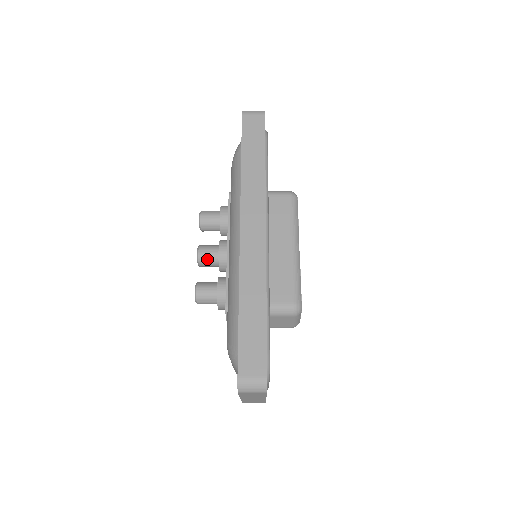
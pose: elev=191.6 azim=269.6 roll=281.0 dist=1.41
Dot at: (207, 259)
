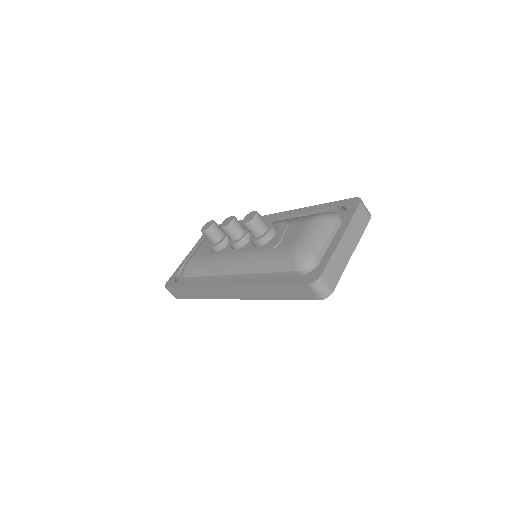
Dot at: (239, 222)
